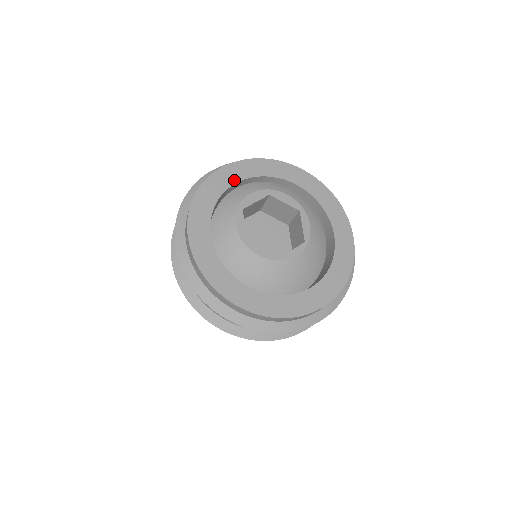
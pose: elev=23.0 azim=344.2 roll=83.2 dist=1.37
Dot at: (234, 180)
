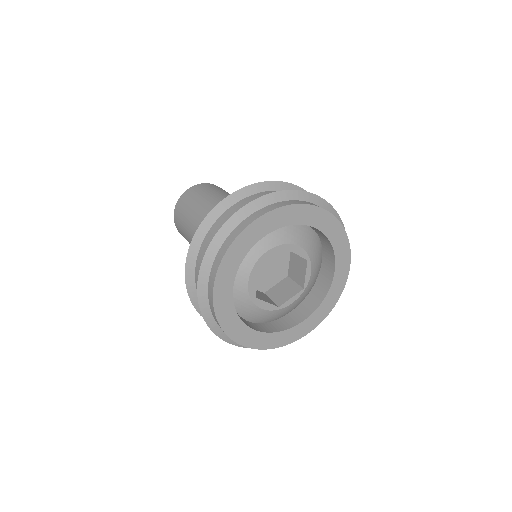
Dot at: (229, 293)
